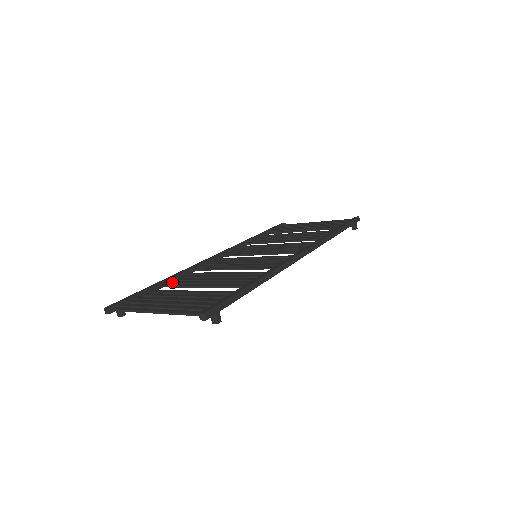
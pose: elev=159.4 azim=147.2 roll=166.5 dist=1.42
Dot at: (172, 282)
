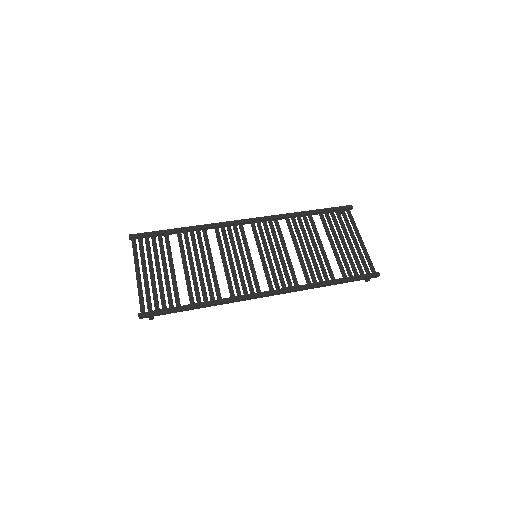
Dot at: (185, 237)
